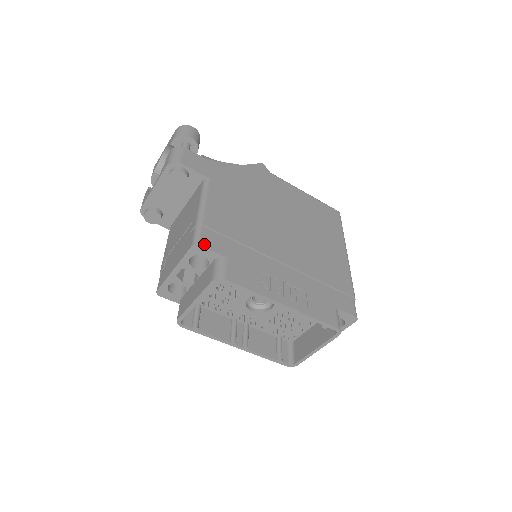
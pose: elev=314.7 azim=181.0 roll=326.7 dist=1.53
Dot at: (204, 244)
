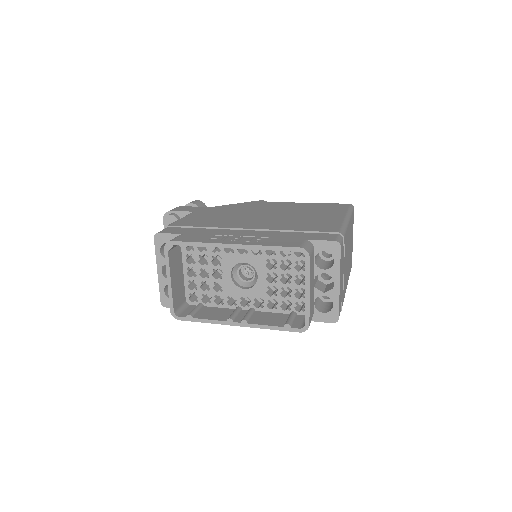
Dot at: (163, 232)
